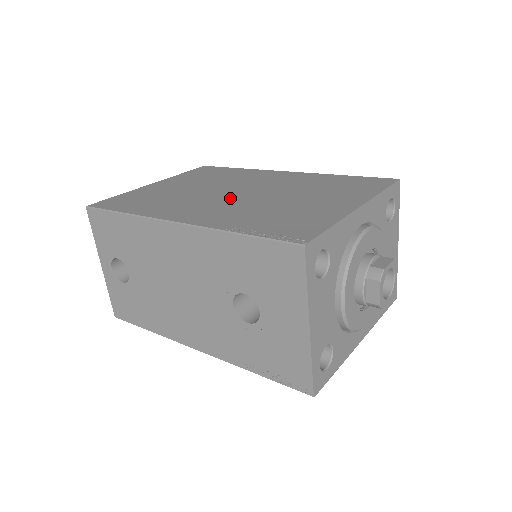
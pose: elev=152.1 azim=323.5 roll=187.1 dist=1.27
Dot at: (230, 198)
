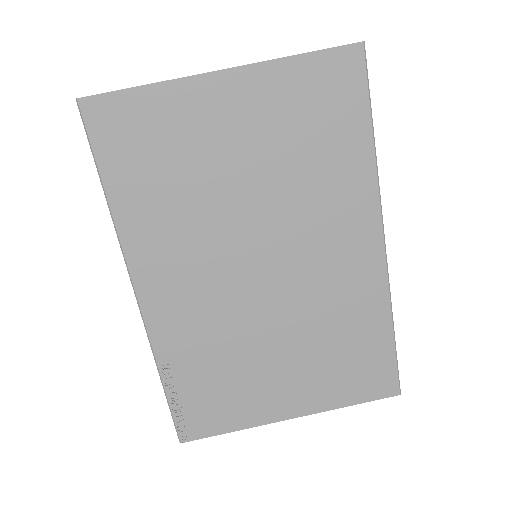
Dot at: (236, 278)
